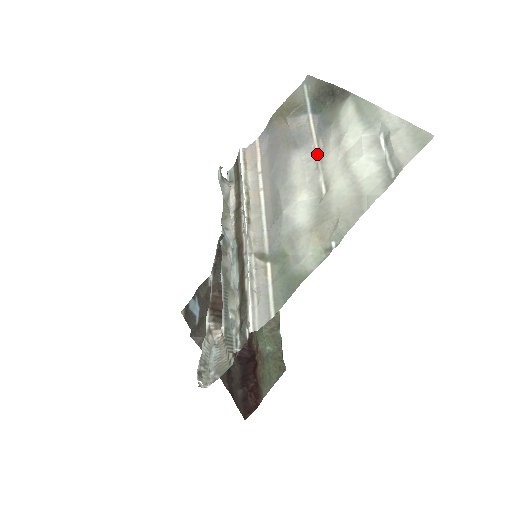
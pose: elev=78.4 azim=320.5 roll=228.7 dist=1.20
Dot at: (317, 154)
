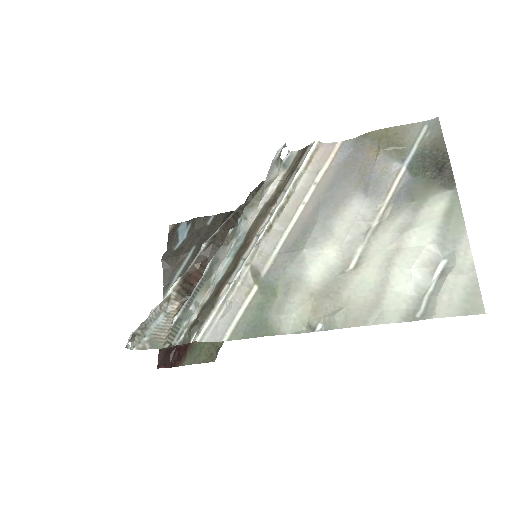
Dot at: (376, 219)
